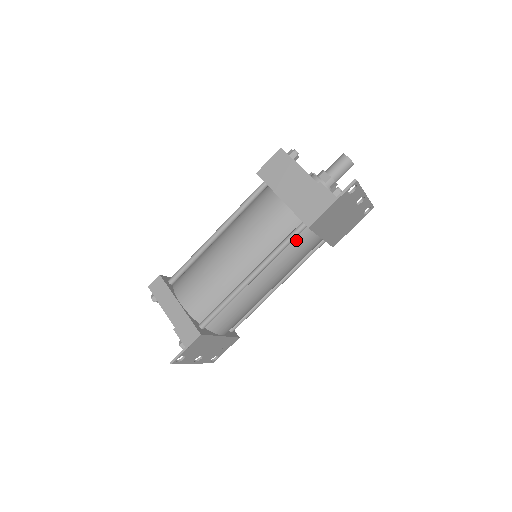
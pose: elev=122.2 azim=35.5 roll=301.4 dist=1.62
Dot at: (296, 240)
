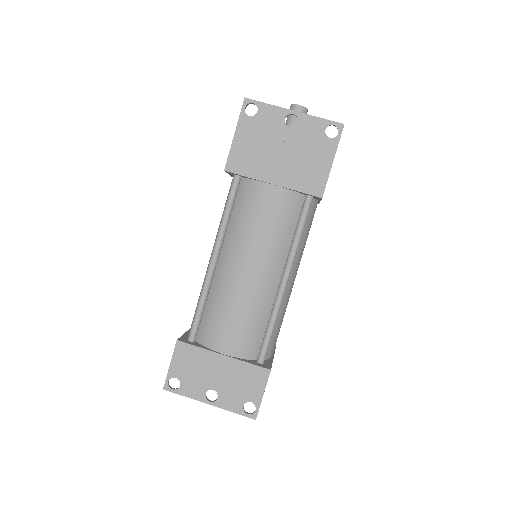
Dot at: (242, 199)
